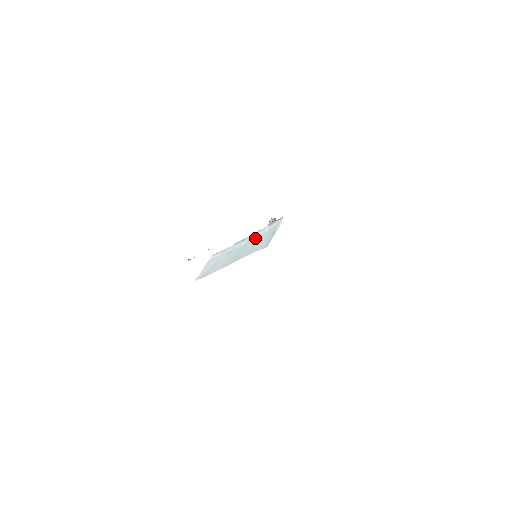
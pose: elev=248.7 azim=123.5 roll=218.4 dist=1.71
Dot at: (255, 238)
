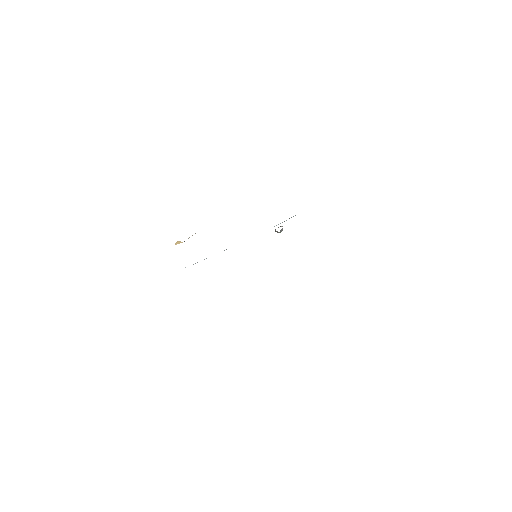
Dot at: occluded
